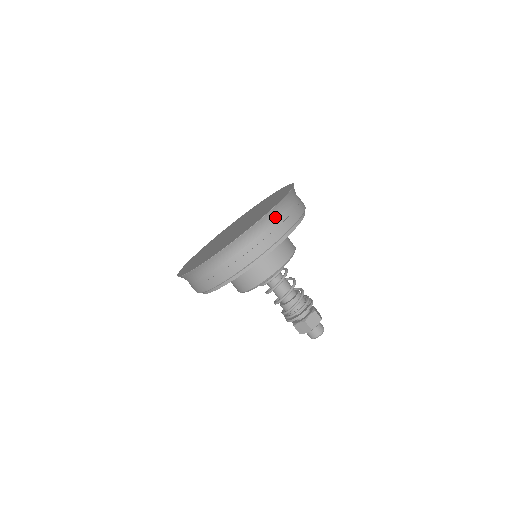
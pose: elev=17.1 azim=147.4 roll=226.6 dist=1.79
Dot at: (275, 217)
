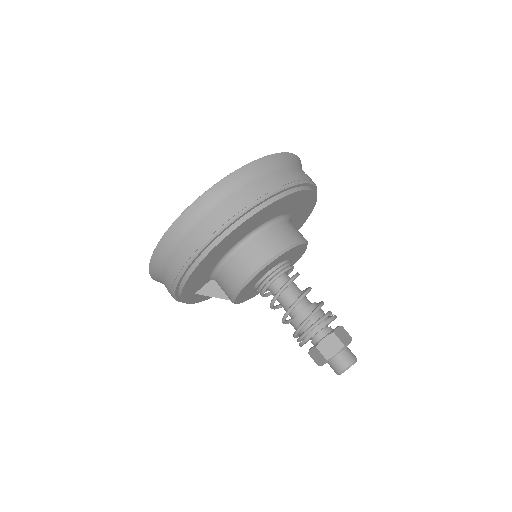
Dot at: (296, 165)
